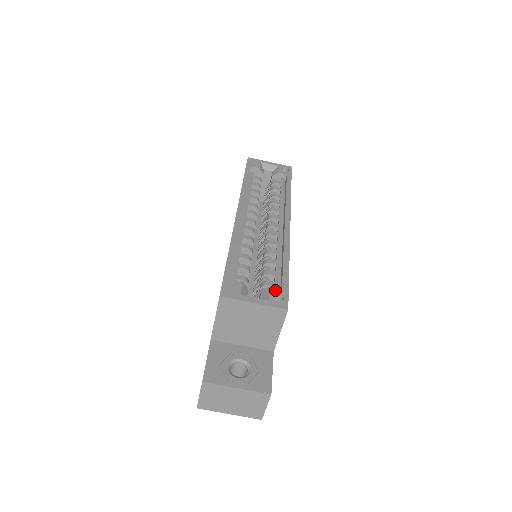
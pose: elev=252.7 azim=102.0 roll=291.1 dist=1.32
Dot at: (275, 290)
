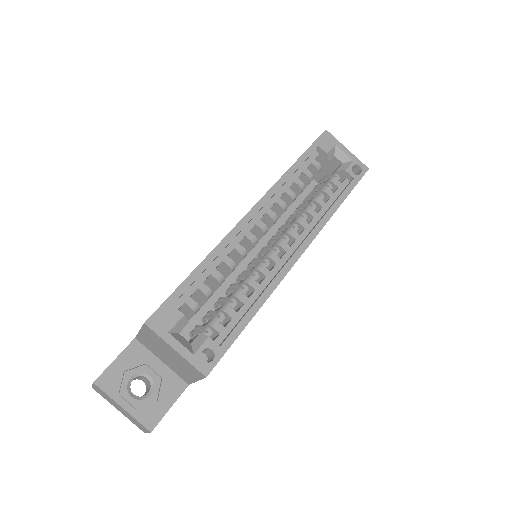
Dot at: (211, 344)
